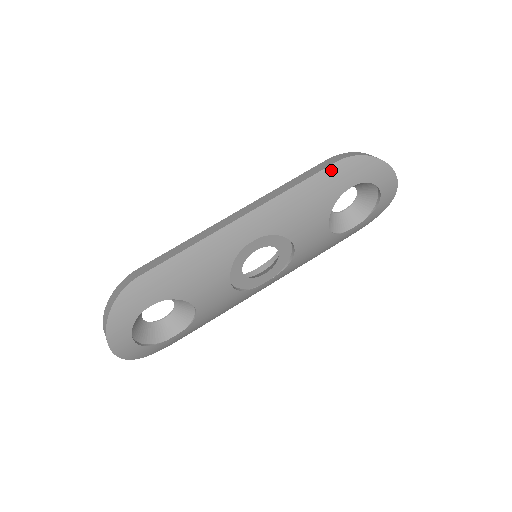
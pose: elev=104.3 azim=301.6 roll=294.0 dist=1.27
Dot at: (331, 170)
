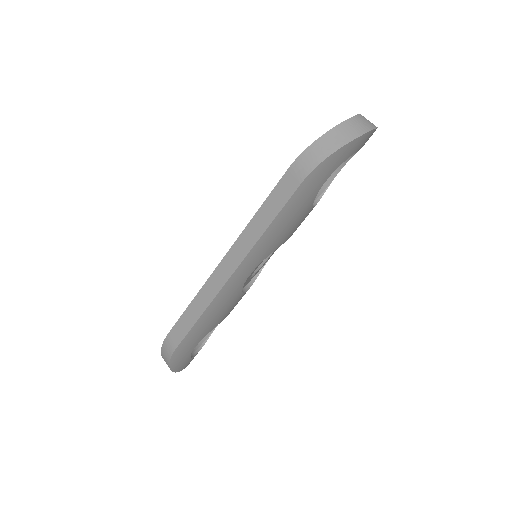
Dot at: (299, 191)
